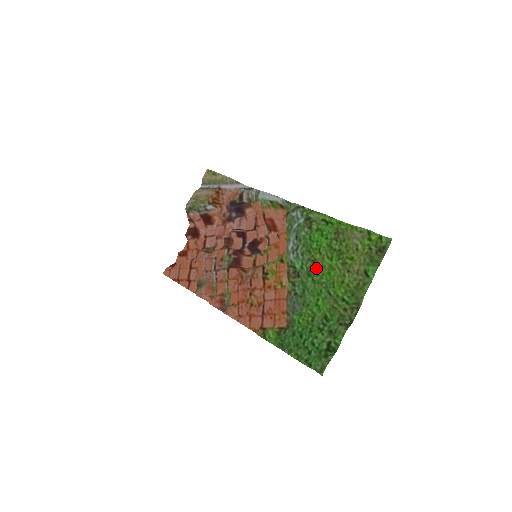
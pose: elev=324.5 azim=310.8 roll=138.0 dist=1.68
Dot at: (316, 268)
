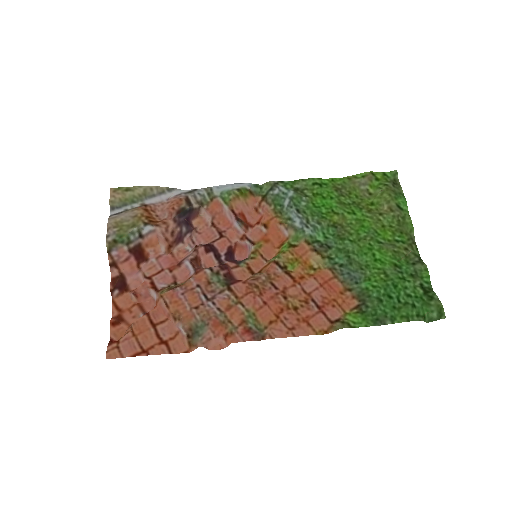
Dot at: (343, 229)
